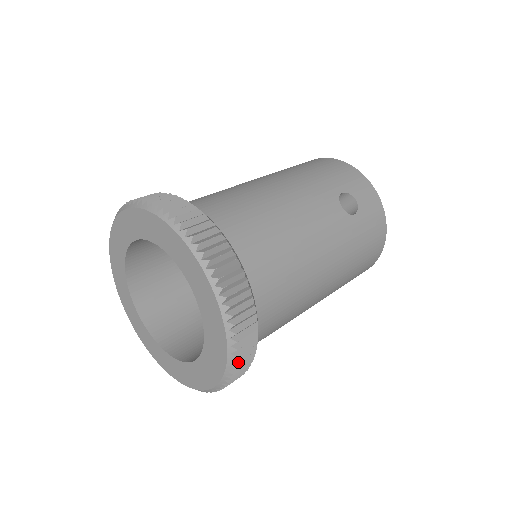
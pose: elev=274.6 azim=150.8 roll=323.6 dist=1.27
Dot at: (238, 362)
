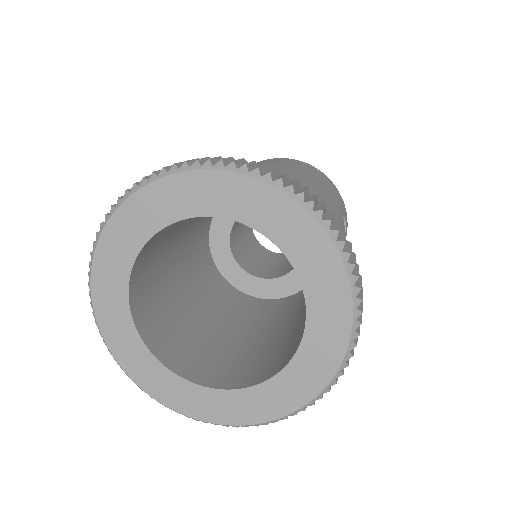
Dot at: occluded
